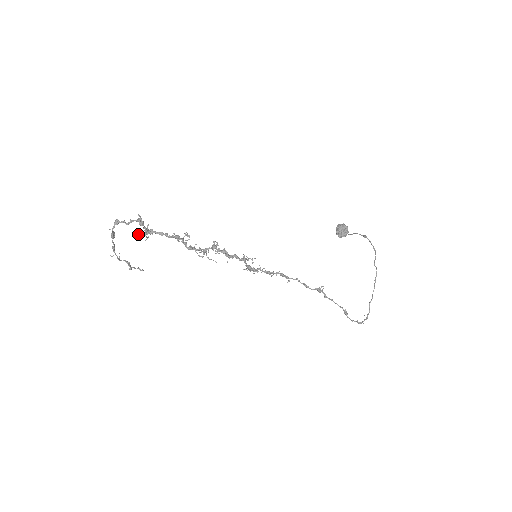
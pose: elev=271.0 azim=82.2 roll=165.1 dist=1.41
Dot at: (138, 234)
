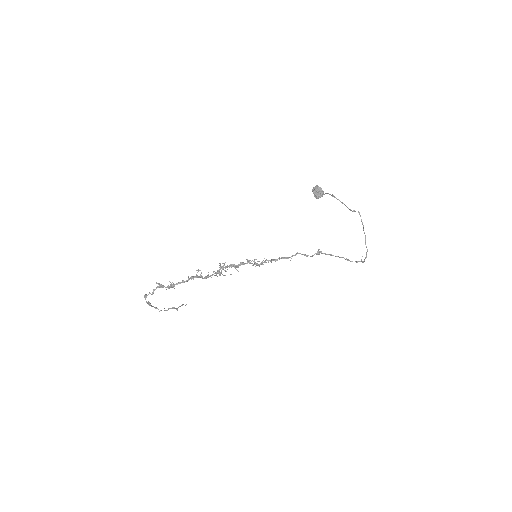
Dot at: occluded
